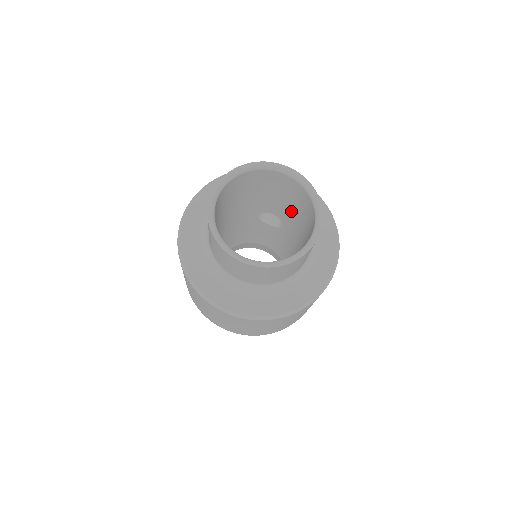
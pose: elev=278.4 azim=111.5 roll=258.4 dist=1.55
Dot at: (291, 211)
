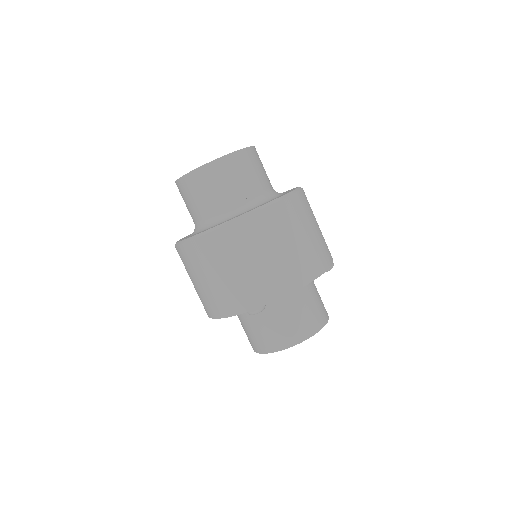
Dot at: occluded
